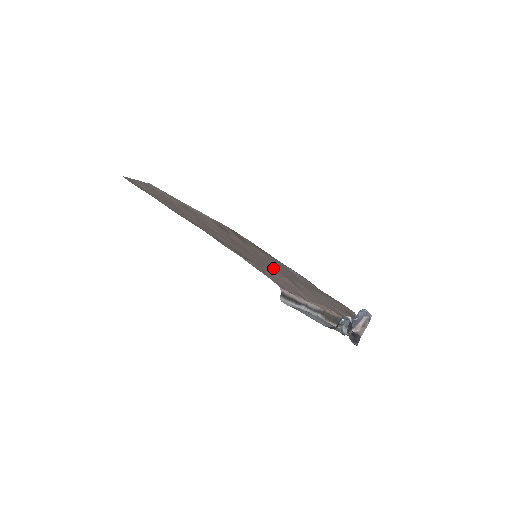
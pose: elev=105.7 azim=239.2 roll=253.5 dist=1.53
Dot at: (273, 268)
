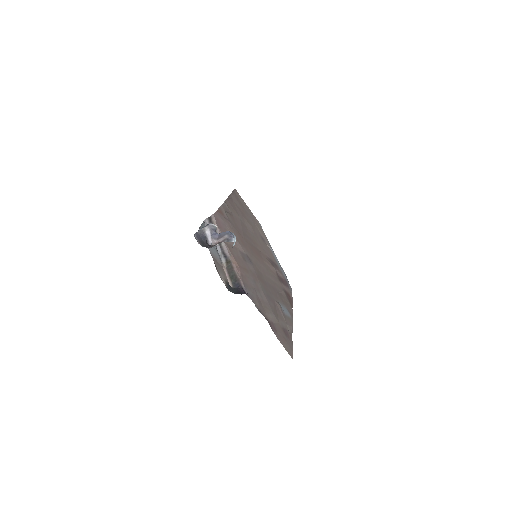
Dot at: (248, 250)
